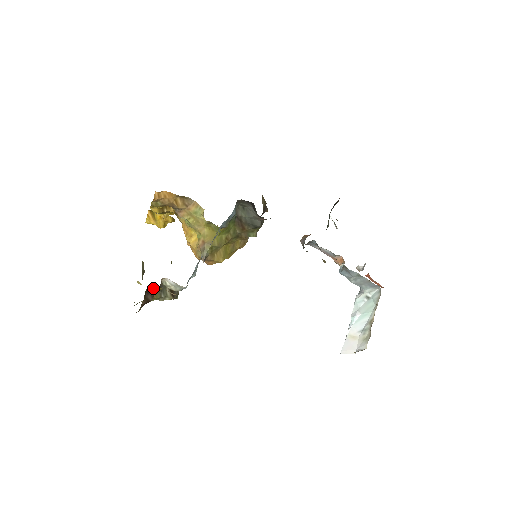
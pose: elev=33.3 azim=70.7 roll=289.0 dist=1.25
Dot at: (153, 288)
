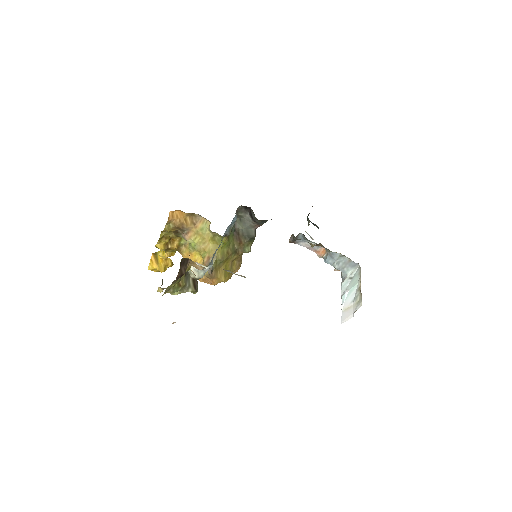
Dot at: (186, 261)
